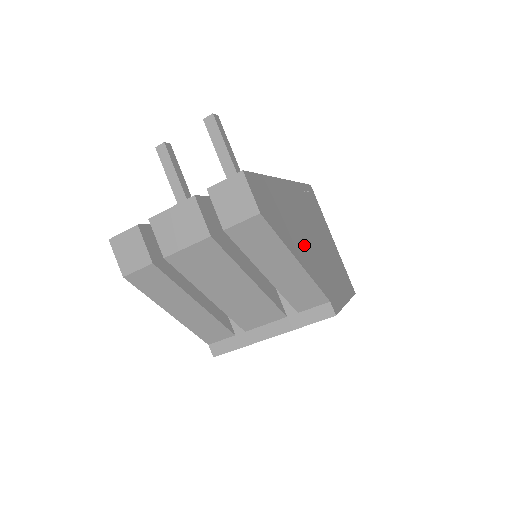
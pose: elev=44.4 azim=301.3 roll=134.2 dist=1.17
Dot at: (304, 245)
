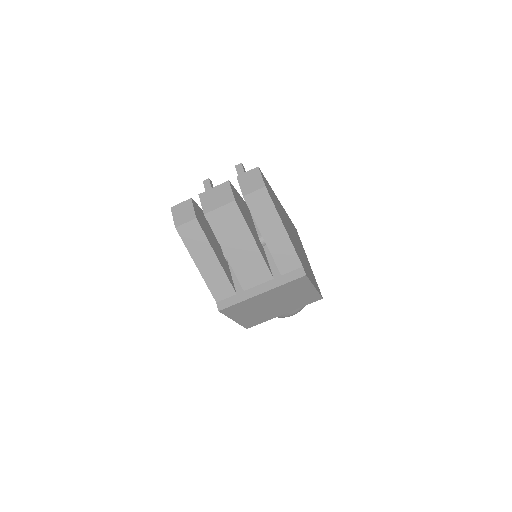
Dot at: (289, 231)
